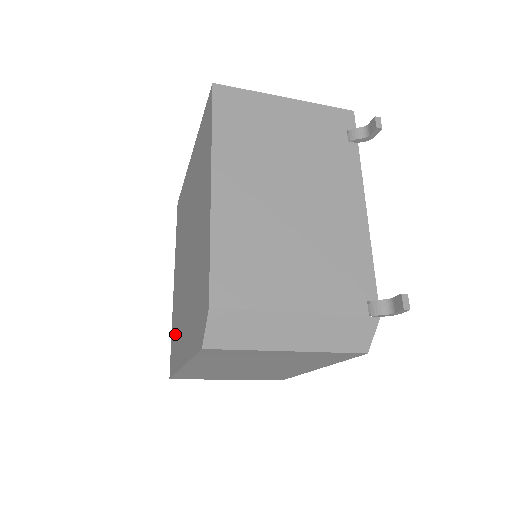
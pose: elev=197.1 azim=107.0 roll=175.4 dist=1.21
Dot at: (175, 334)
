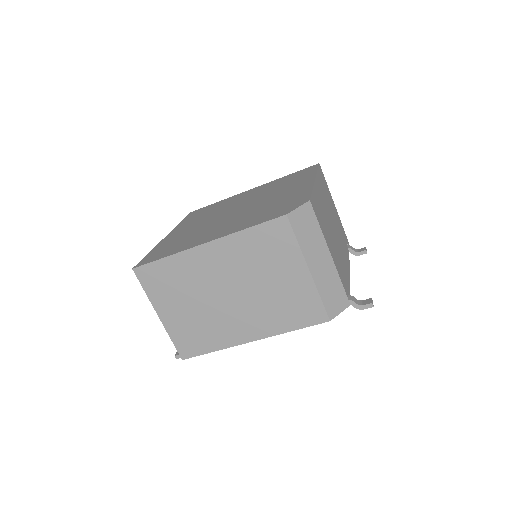
Dot at: (172, 245)
